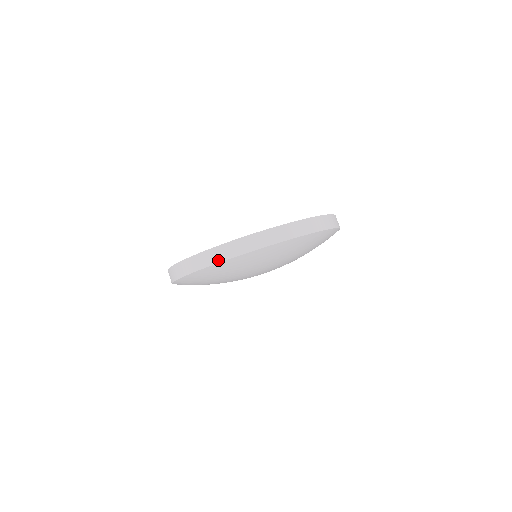
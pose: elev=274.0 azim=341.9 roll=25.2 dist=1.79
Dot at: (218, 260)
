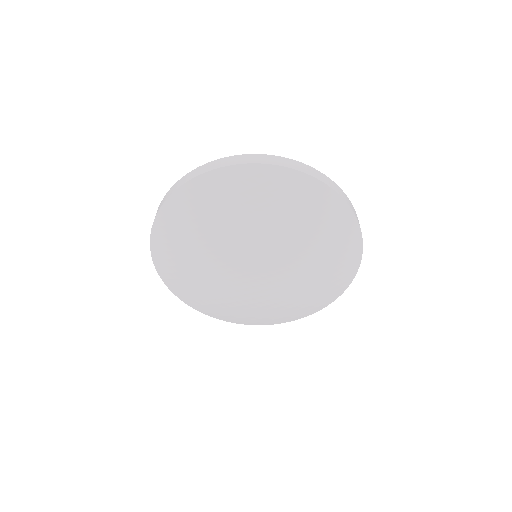
Dot at: (298, 169)
